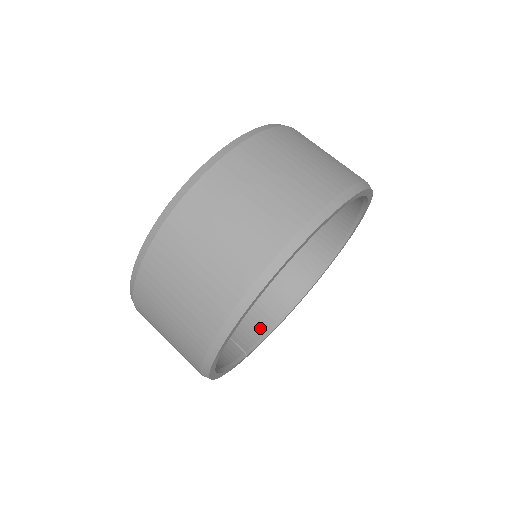
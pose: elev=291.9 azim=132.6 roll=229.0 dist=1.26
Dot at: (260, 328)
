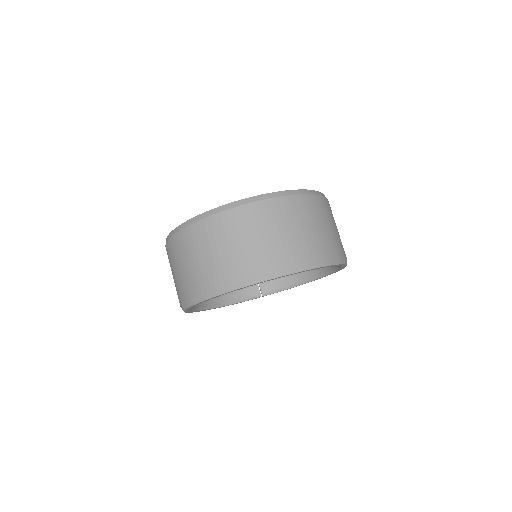
Dot at: (283, 282)
